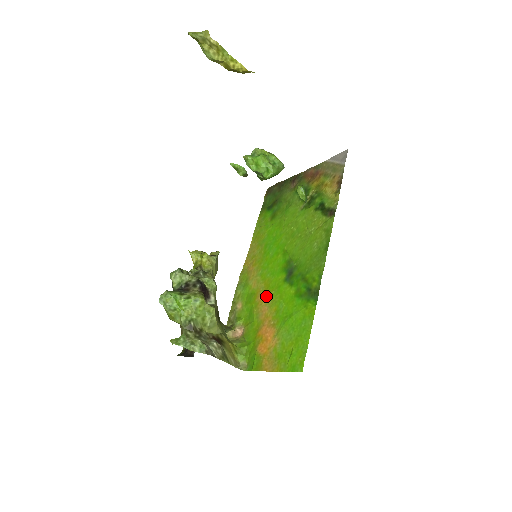
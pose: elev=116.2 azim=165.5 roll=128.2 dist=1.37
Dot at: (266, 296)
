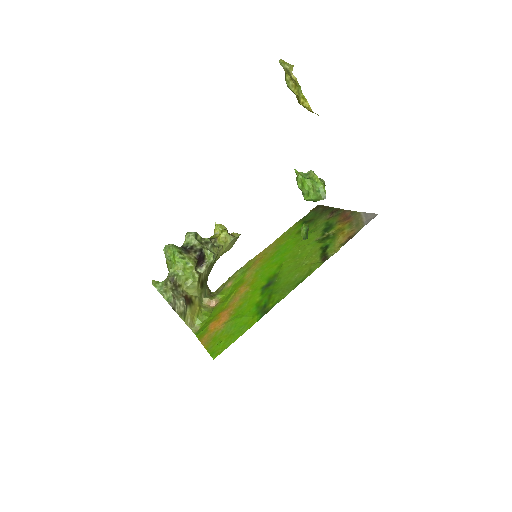
Dot at: (245, 290)
